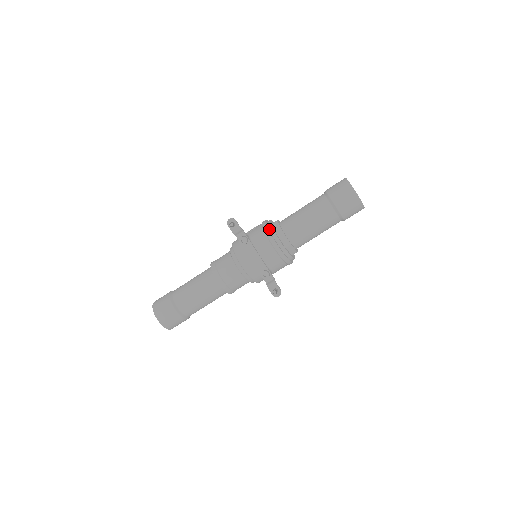
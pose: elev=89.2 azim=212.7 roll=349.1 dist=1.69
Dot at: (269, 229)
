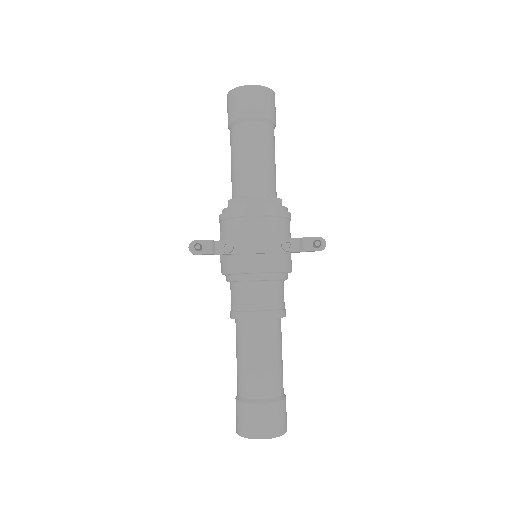
Dot at: (232, 211)
